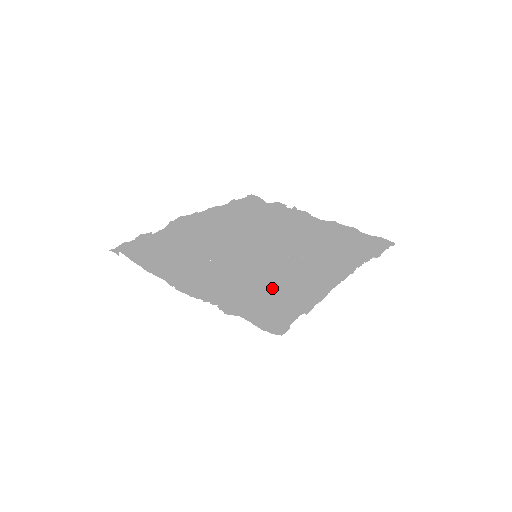
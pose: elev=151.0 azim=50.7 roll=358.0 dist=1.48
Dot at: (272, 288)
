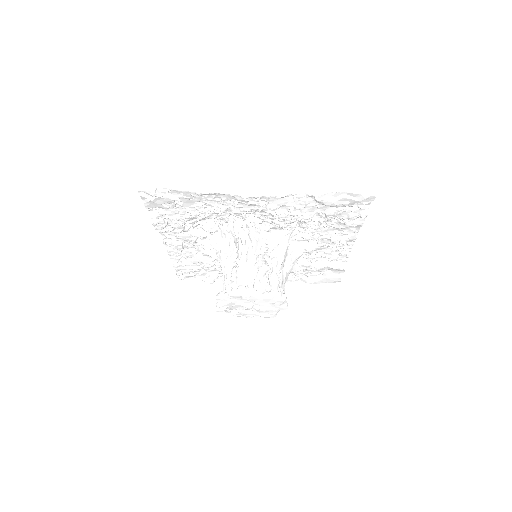
Dot at: (322, 217)
